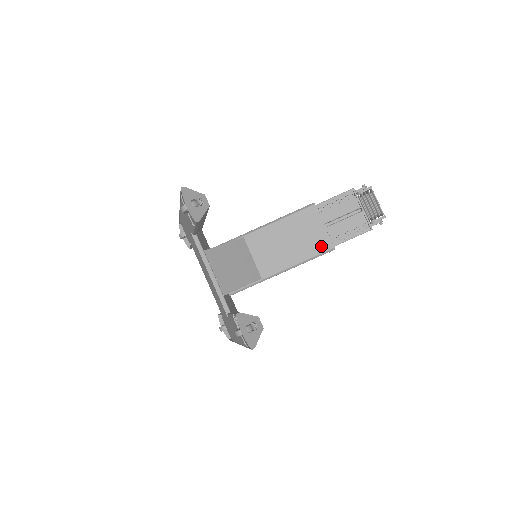
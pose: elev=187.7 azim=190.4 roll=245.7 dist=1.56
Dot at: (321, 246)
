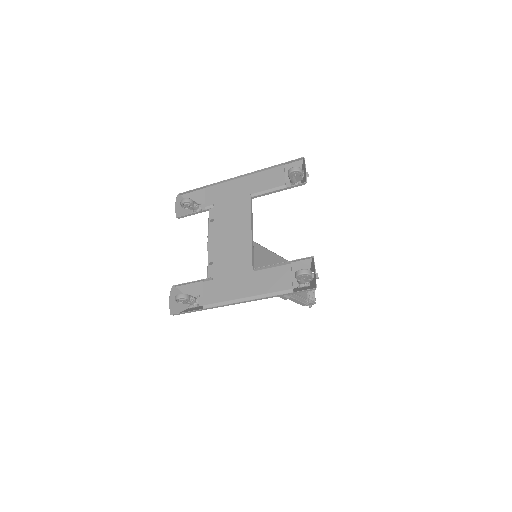
Dot at: occluded
